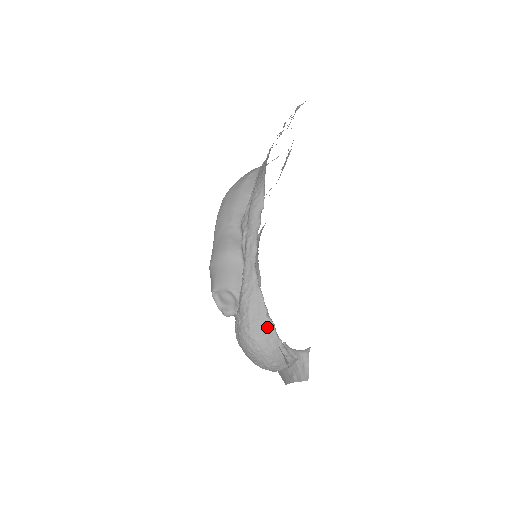
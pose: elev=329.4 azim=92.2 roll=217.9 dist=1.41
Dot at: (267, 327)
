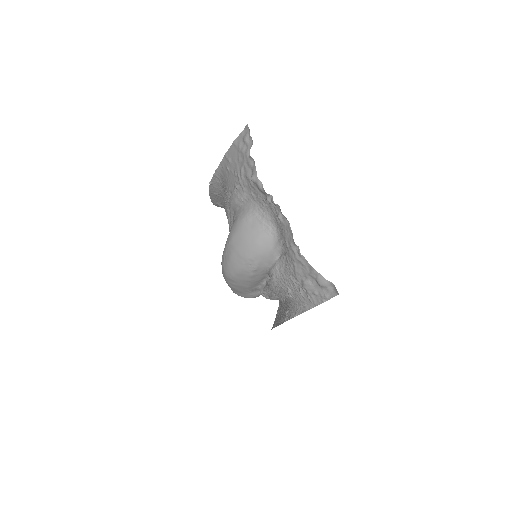
Dot at: occluded
